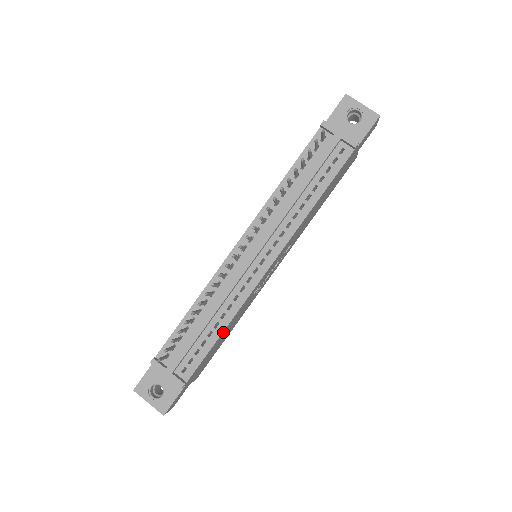
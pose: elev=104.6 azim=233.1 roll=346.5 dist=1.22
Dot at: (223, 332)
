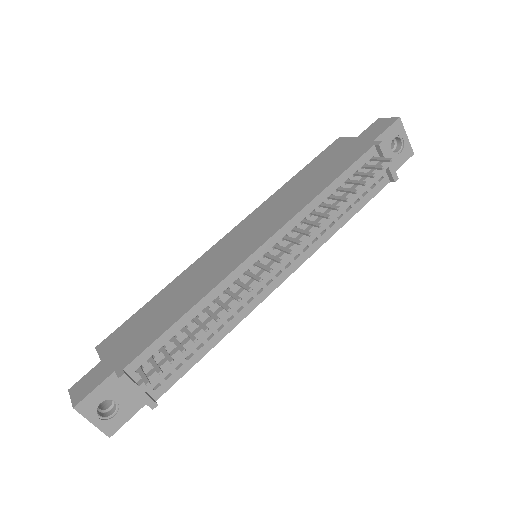
Dot at: (212, 344)
